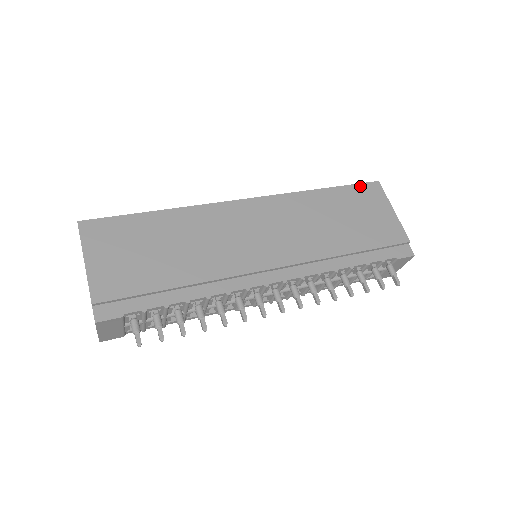
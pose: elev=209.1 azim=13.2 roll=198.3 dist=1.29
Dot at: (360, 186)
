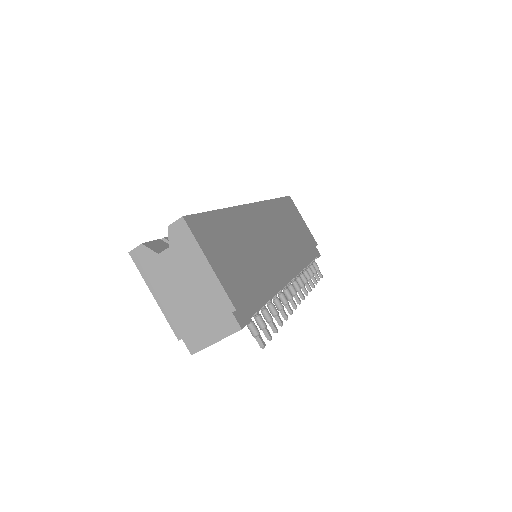
Dot at: (286, 199)
